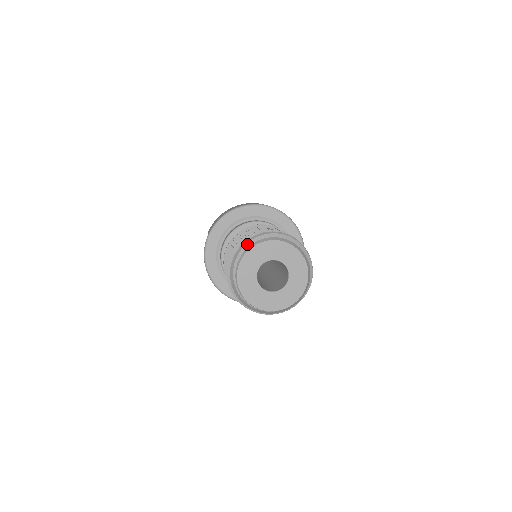
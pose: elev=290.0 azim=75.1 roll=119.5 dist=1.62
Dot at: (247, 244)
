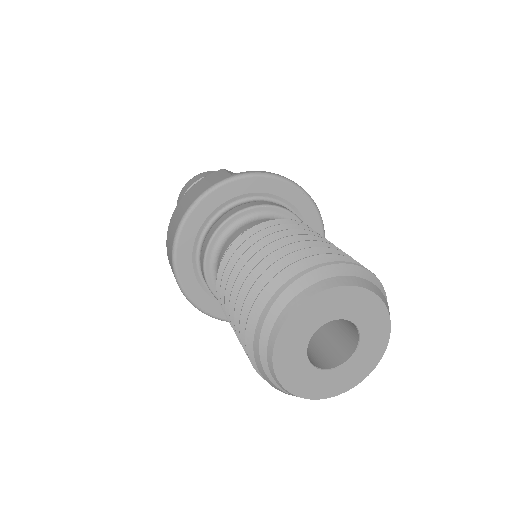
Dot at: (260, 353)
